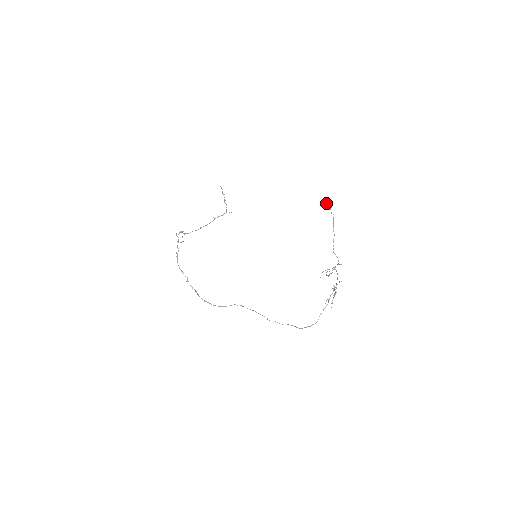
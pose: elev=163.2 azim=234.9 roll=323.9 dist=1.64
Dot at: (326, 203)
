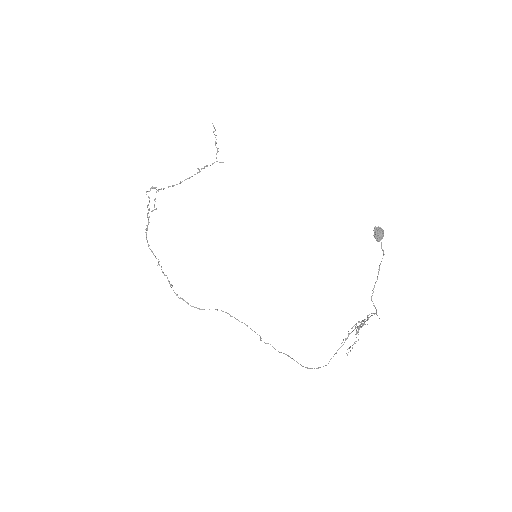
Dot at: (376, 230)
